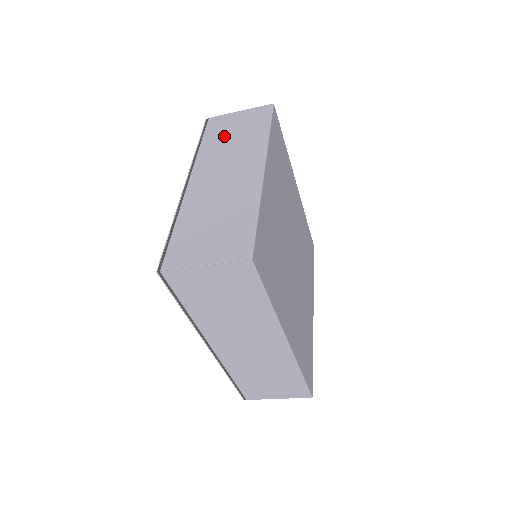
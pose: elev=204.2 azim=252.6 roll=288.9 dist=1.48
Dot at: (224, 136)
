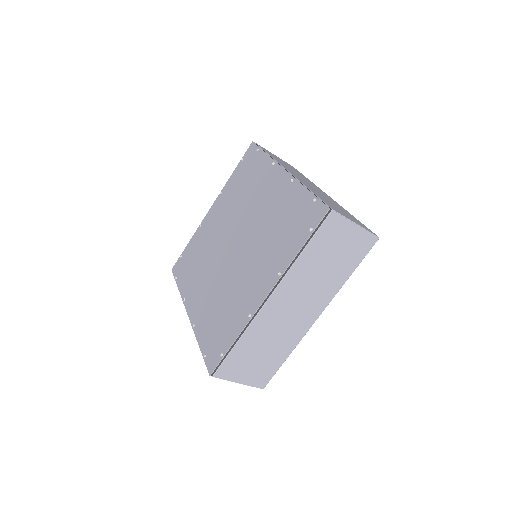
Dot at: occluded
